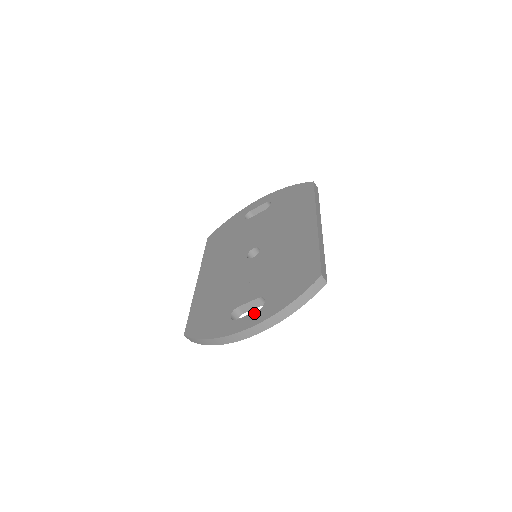
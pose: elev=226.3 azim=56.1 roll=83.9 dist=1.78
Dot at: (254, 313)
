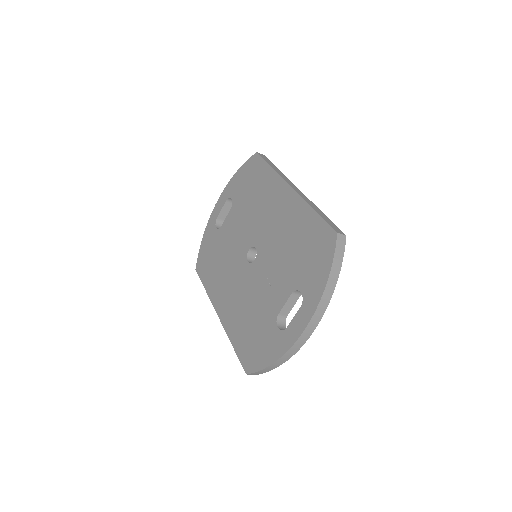
Dot at: (299, 310)
